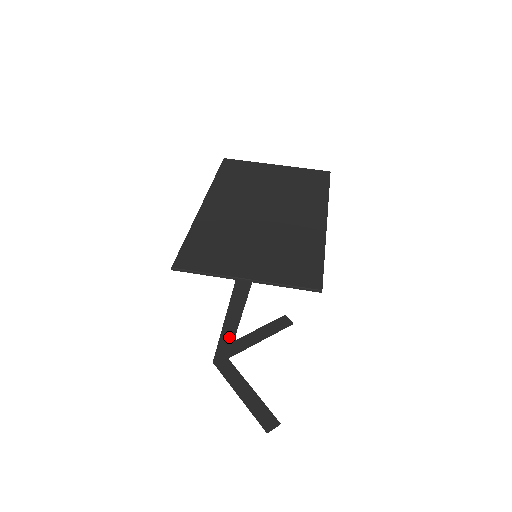
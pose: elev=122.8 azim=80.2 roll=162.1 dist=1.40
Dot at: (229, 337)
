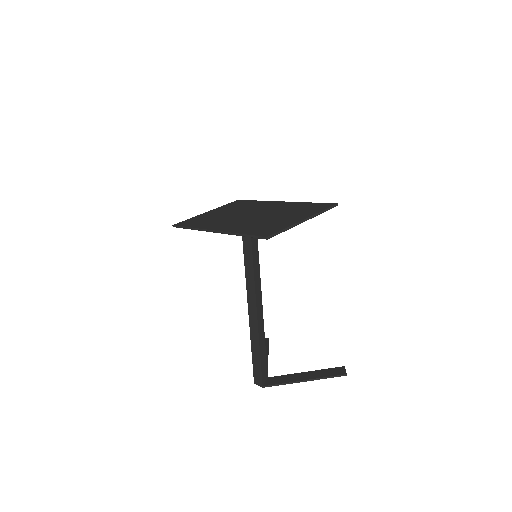
Dot at: (263, 350)
